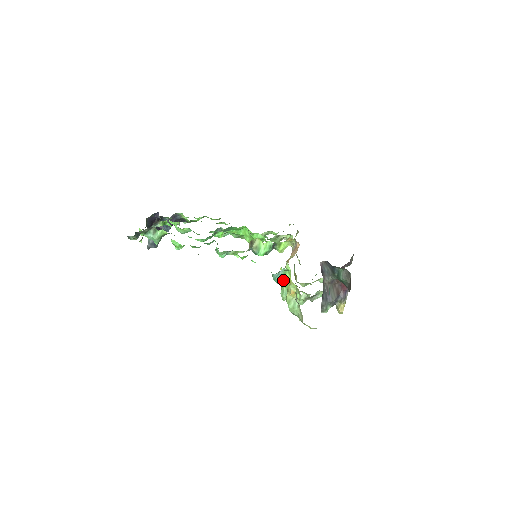
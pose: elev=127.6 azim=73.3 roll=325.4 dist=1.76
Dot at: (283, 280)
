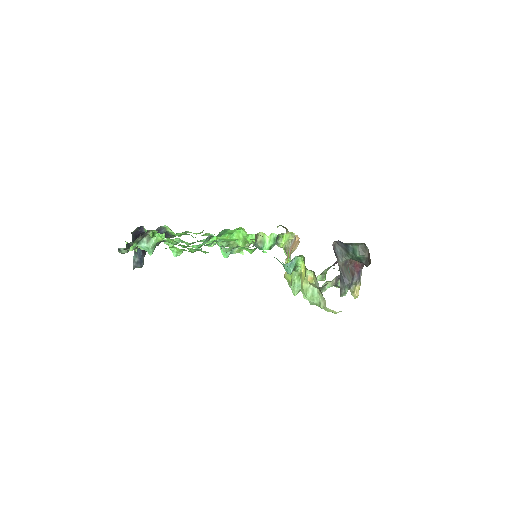
Dot at: (292, 273)
